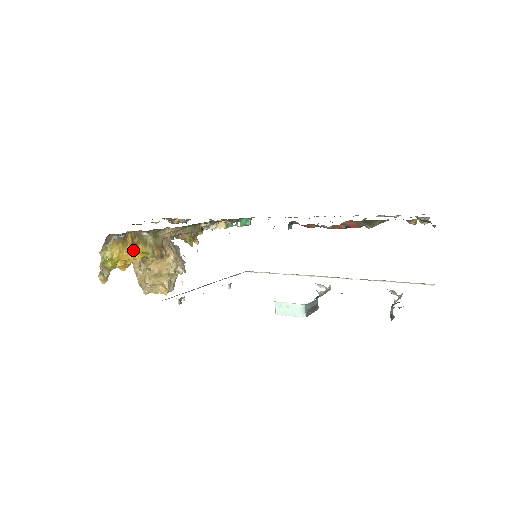
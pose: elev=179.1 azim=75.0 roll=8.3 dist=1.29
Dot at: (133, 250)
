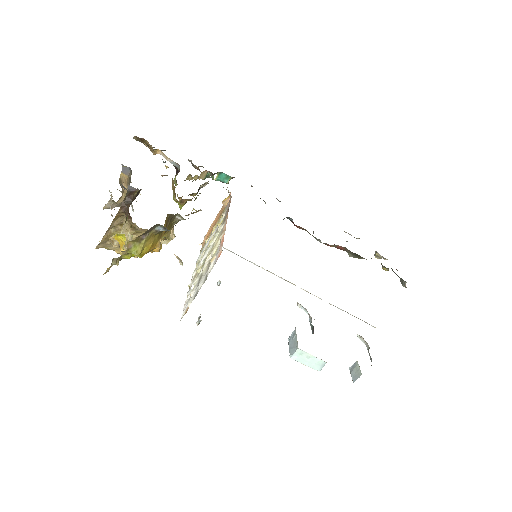
Dot at: (161, 239)
